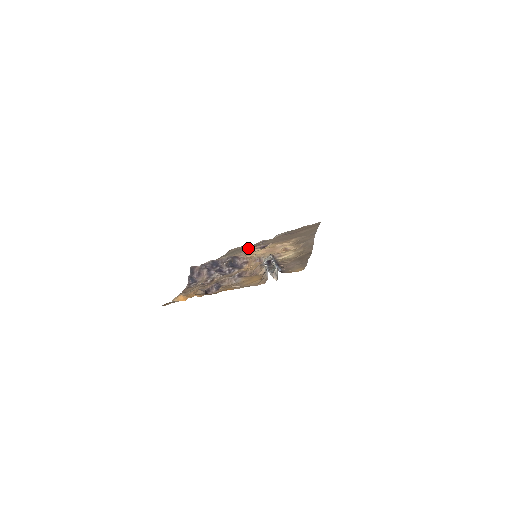
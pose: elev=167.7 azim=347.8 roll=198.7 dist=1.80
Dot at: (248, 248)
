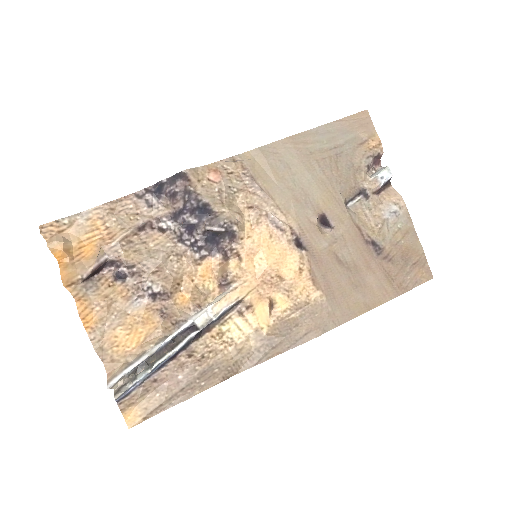
Dot at: (303, 207)
